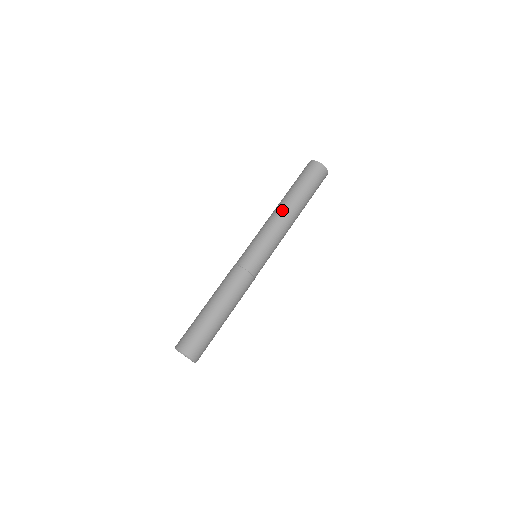
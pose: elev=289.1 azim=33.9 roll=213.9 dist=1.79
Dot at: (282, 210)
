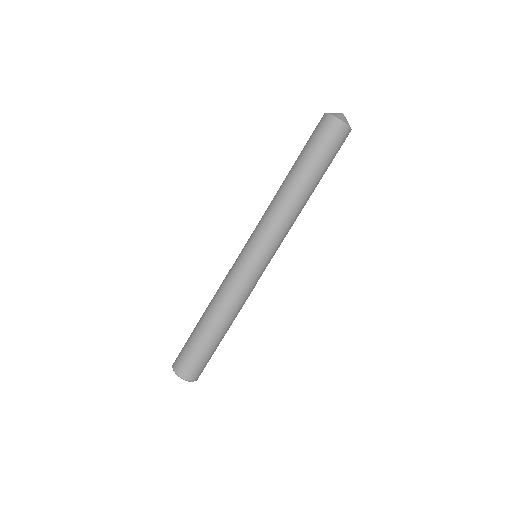
Dot at: (281, 195)
